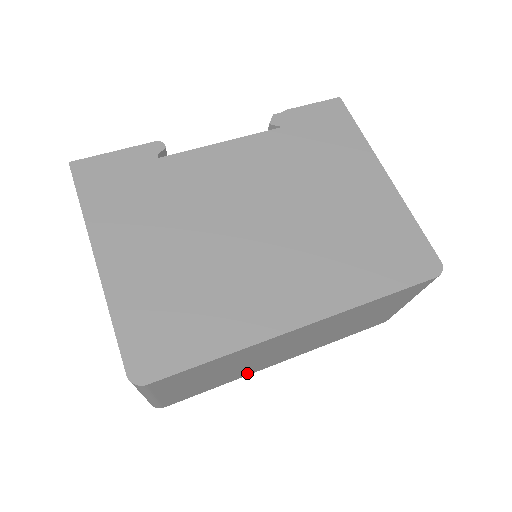
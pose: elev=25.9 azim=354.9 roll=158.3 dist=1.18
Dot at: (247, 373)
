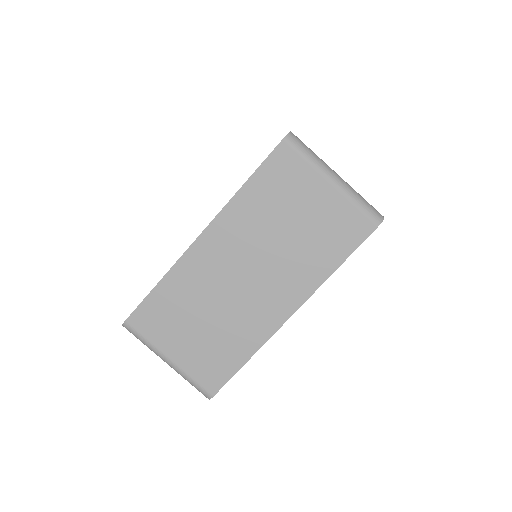
Dot at: (258, 335)
